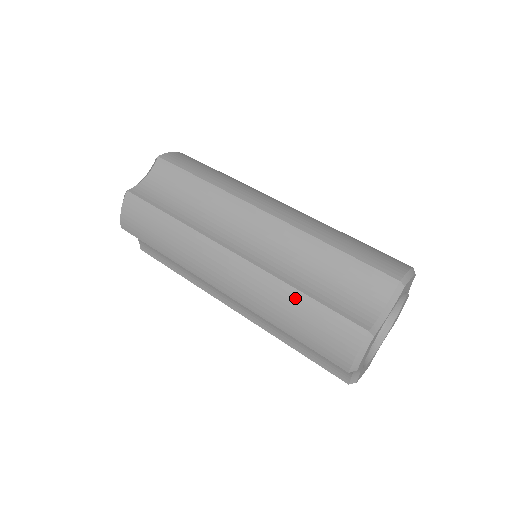
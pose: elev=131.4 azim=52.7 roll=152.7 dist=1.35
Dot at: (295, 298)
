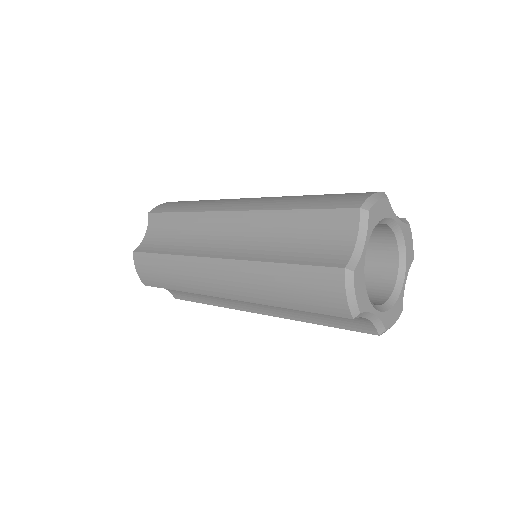
Dot at: (276, 271)
